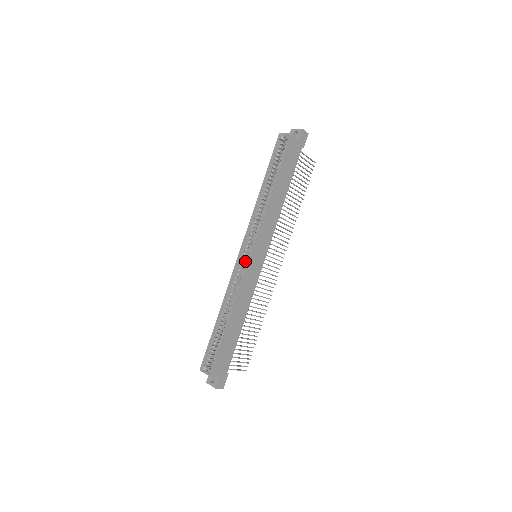
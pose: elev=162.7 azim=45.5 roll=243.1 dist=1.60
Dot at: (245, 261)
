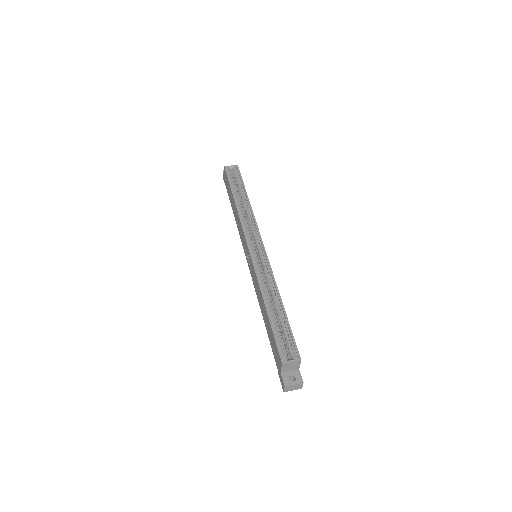
Dot at: occluded
